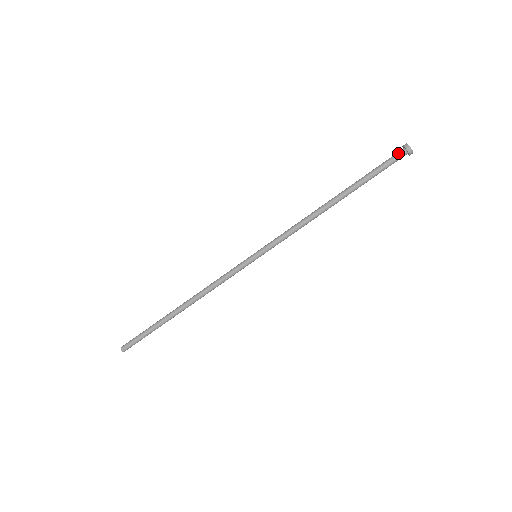
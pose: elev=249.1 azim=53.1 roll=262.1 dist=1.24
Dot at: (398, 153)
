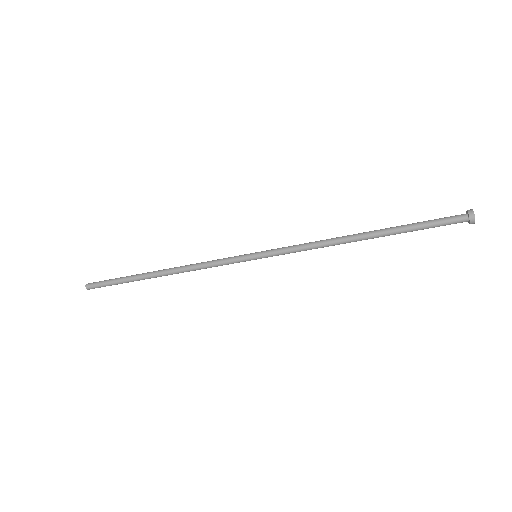
Dot at: (459, 220)
